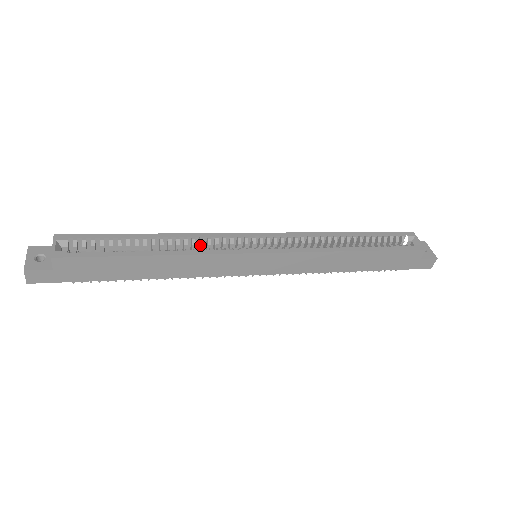
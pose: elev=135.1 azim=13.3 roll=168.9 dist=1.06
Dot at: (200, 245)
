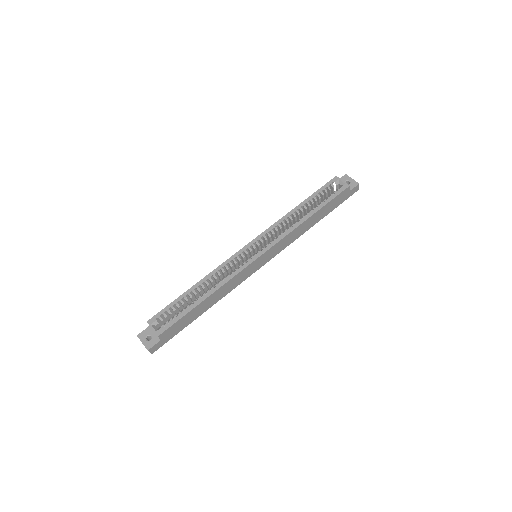
Dot at: (223, 273)
